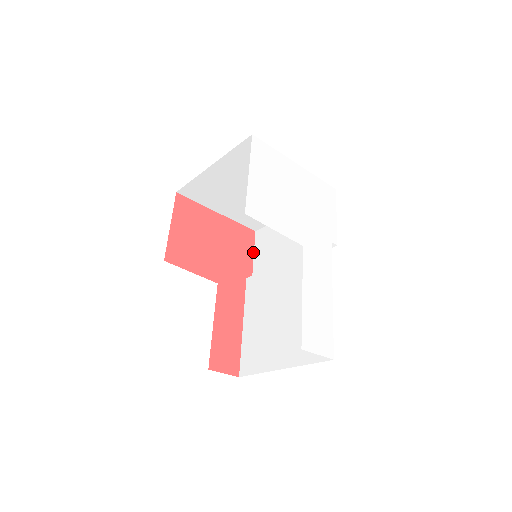
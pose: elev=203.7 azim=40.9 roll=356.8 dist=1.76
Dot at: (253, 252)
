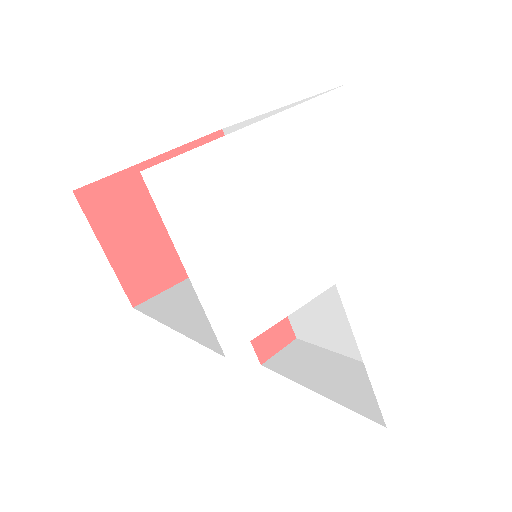
Dot at: occluded
